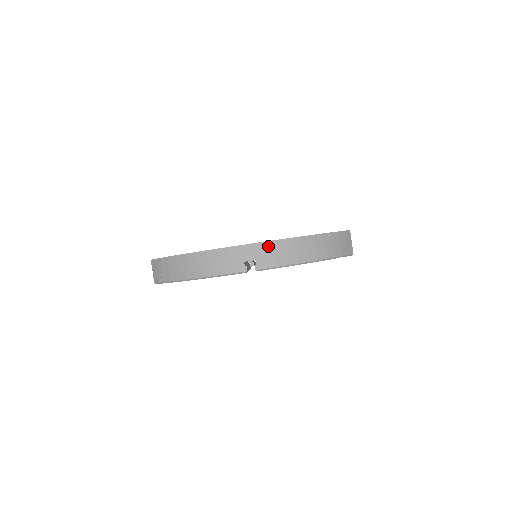
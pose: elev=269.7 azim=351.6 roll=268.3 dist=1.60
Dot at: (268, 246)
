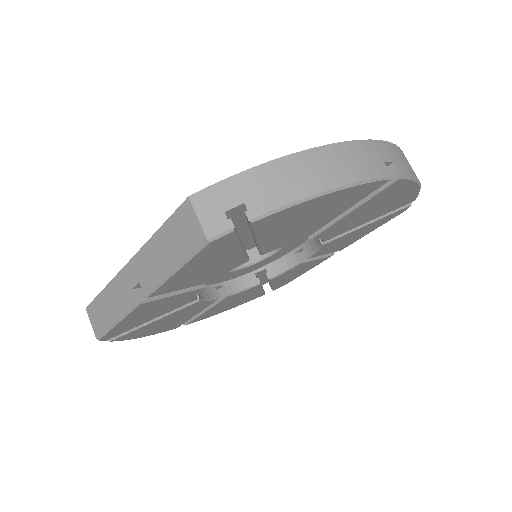
Dot at: (393, 148)
